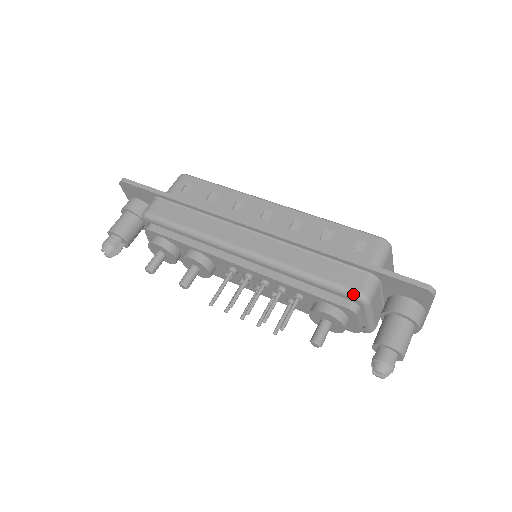
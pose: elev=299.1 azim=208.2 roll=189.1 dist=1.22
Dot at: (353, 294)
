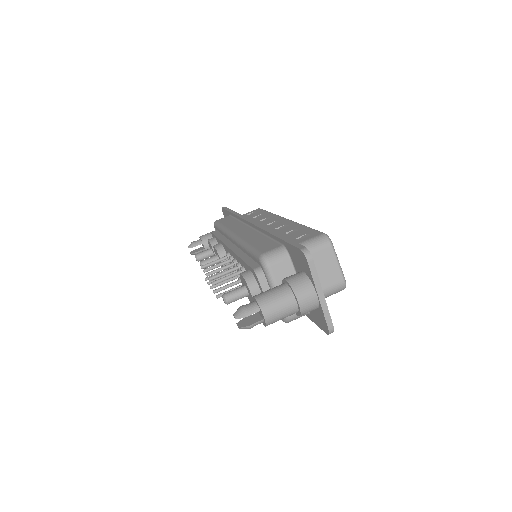
Dot at: (259, 255)
